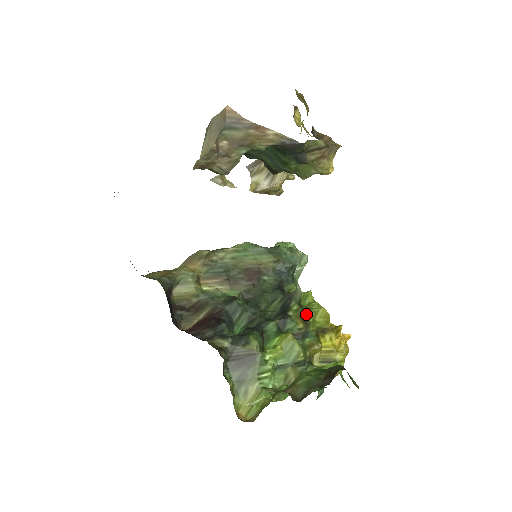
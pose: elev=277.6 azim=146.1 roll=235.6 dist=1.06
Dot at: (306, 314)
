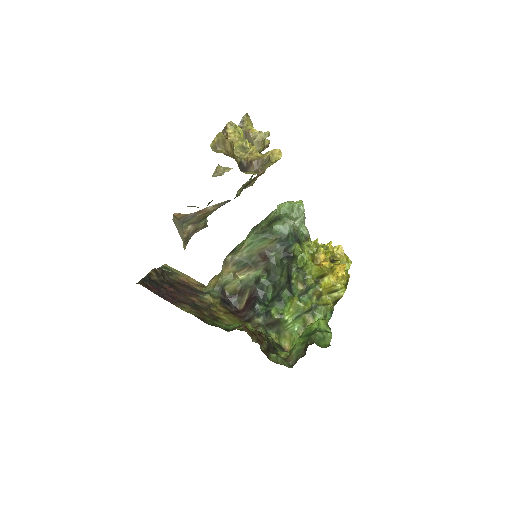
Dot at: (304, 275)
